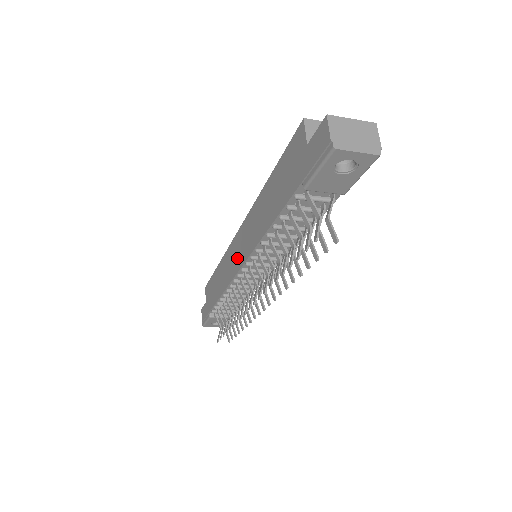
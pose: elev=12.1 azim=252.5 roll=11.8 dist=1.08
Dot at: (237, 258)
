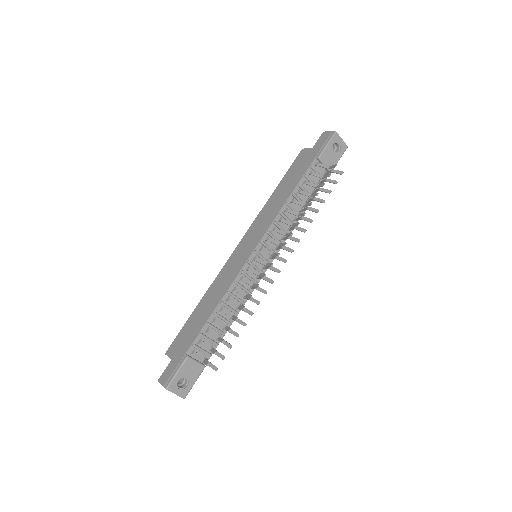
Dot at: (244, 253)
